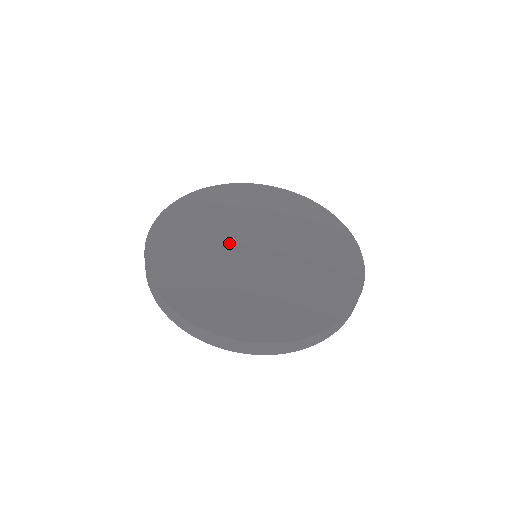
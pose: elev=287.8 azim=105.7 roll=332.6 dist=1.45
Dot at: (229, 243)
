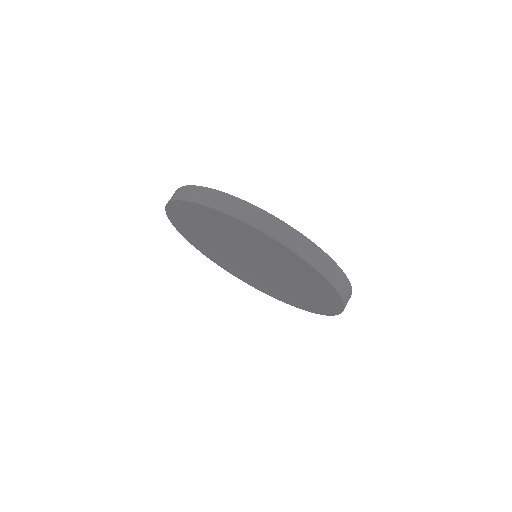
Dot at: occluded
